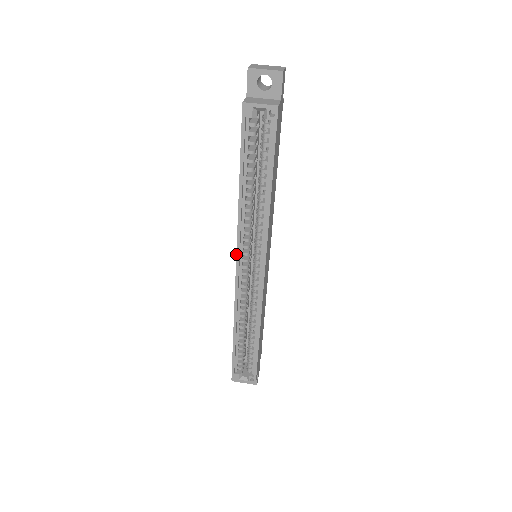
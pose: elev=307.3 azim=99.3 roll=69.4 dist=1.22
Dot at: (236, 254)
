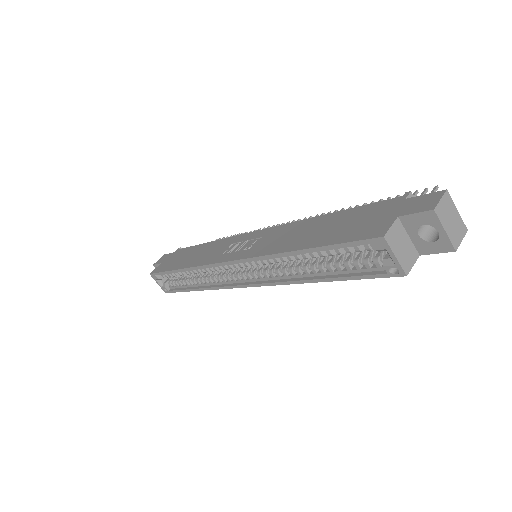
Dot at: (238, 259)
